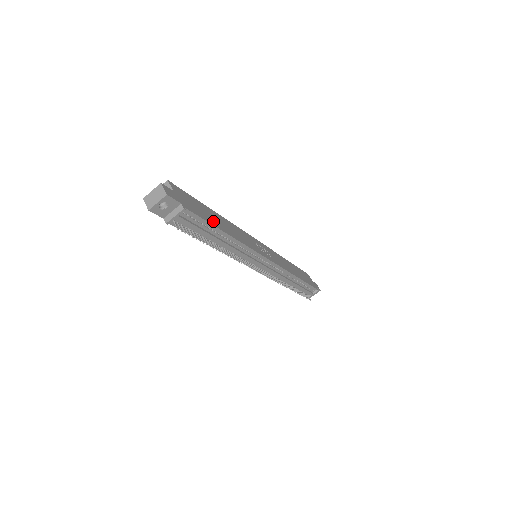
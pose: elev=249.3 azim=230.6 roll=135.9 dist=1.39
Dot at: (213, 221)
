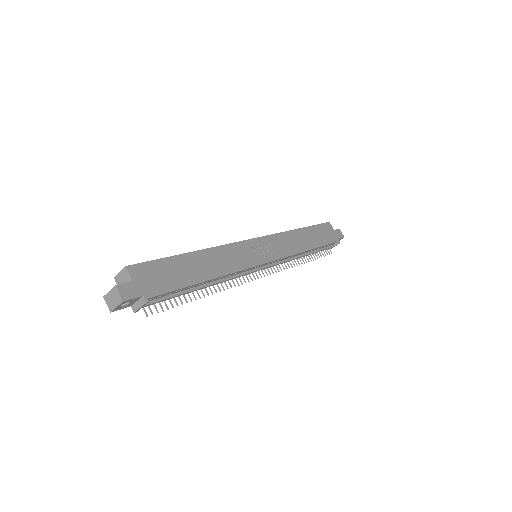
Dot at: (189, 277)
